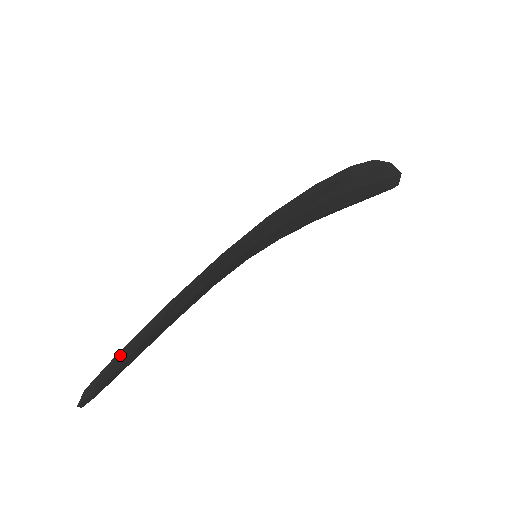
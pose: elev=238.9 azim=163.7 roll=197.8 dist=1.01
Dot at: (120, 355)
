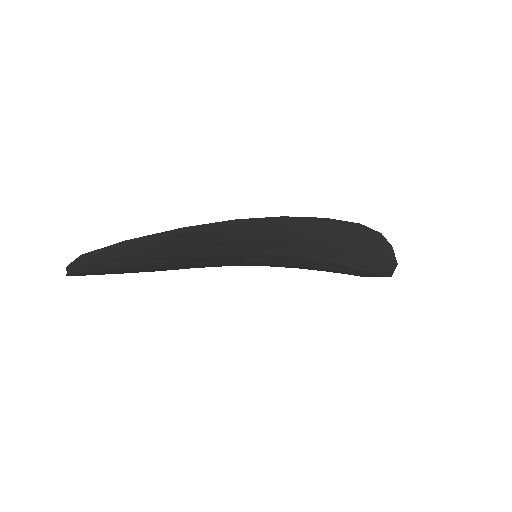
Dot at: (122, 245)
